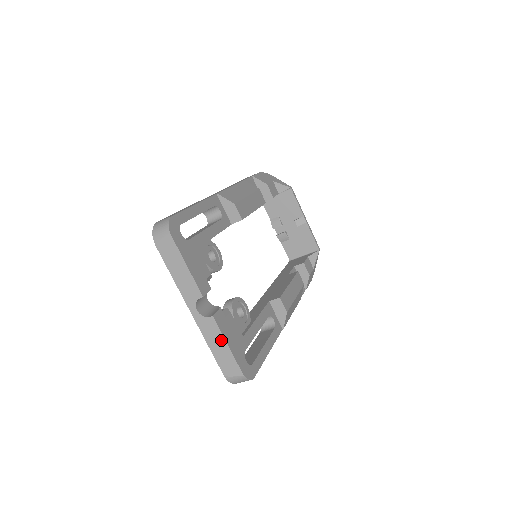
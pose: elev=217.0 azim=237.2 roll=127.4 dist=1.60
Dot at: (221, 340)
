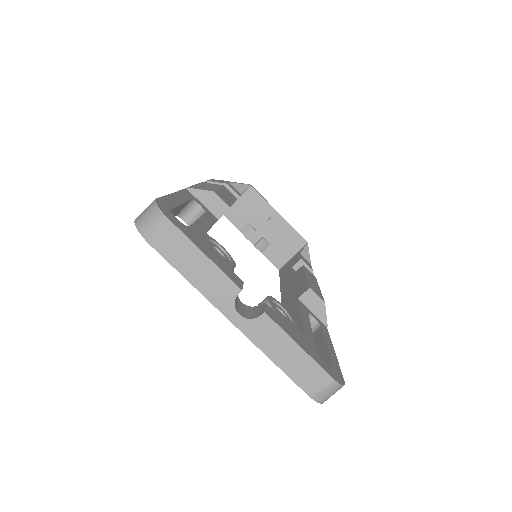
Dot at: (287, 343)
